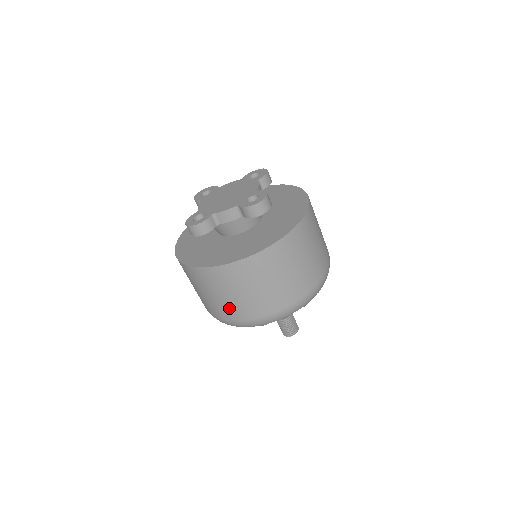
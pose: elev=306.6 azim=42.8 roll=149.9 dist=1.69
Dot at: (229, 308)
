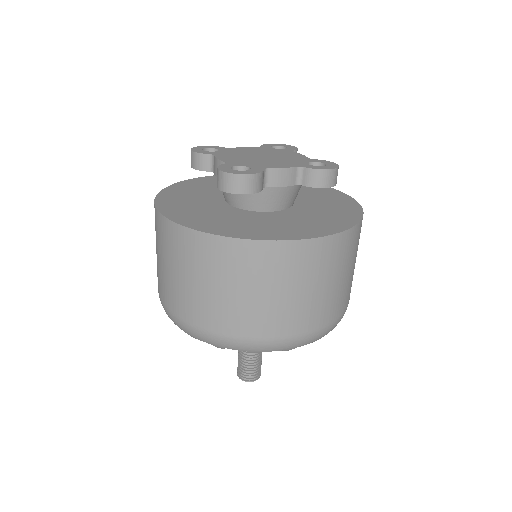
Dot at: (260, 316)
